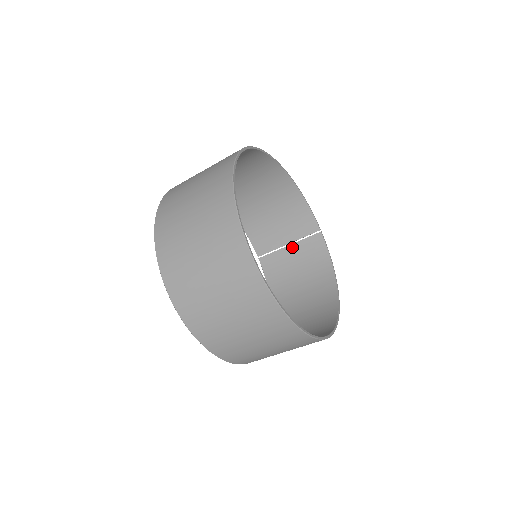
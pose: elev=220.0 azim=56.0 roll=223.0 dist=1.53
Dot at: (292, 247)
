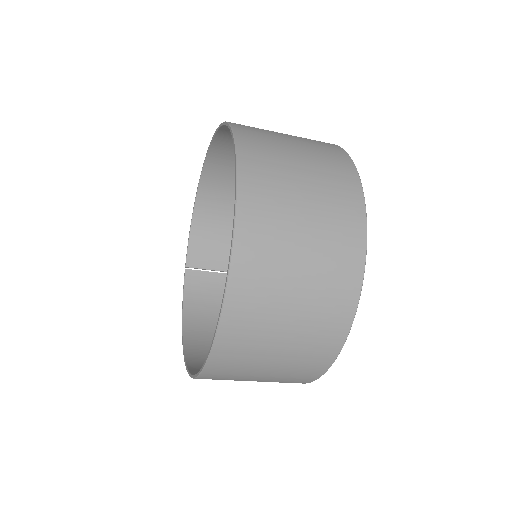
Dot at: occluded
